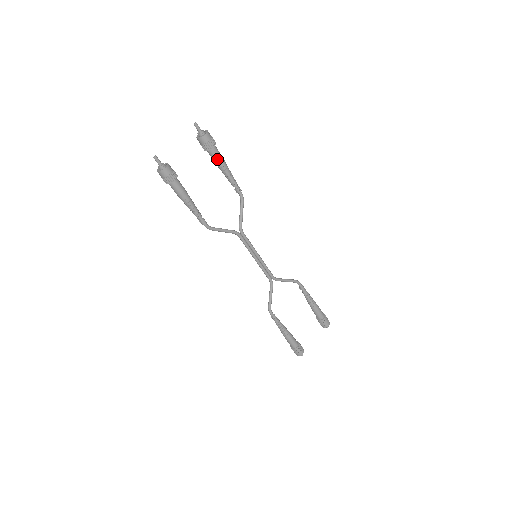
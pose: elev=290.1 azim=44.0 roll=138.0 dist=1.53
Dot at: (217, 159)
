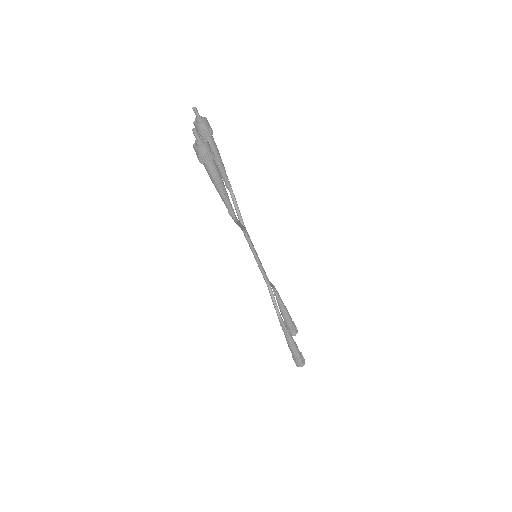
Dot at: (216, 147)
